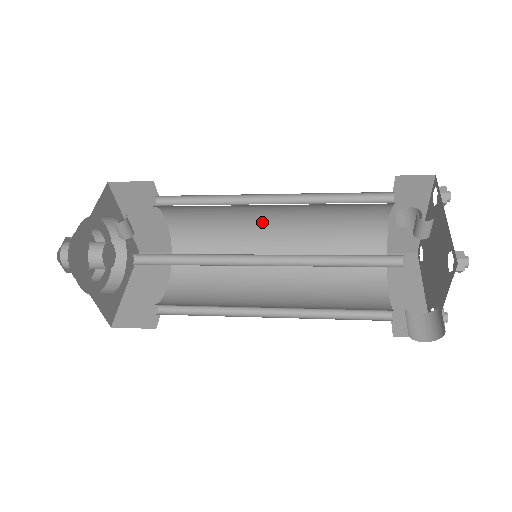
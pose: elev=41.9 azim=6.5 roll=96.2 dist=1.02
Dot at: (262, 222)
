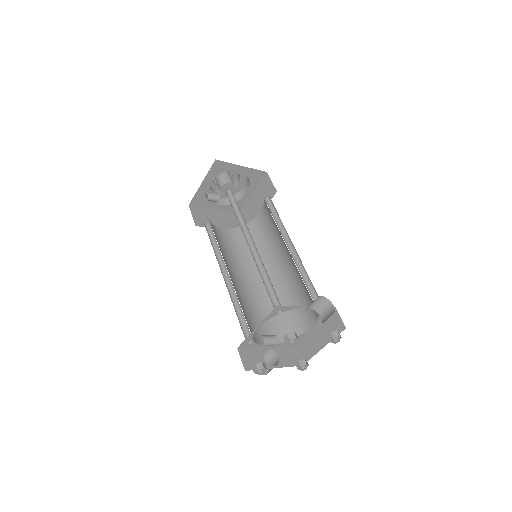
Dot at: occluded
